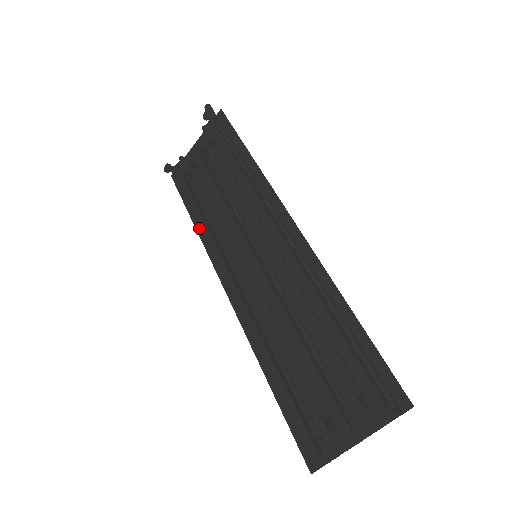
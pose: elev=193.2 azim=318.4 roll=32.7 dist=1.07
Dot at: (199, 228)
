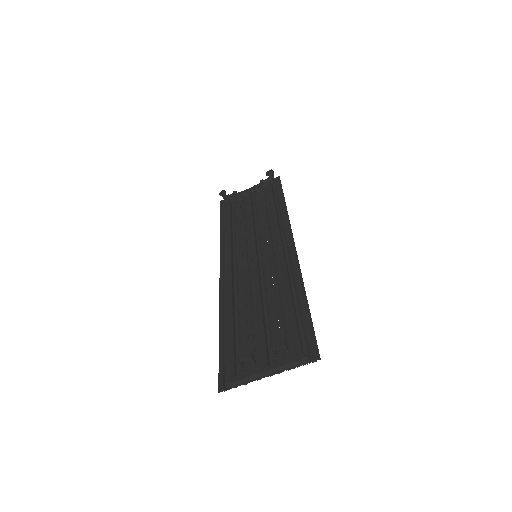
Dot at: (223, 233)
